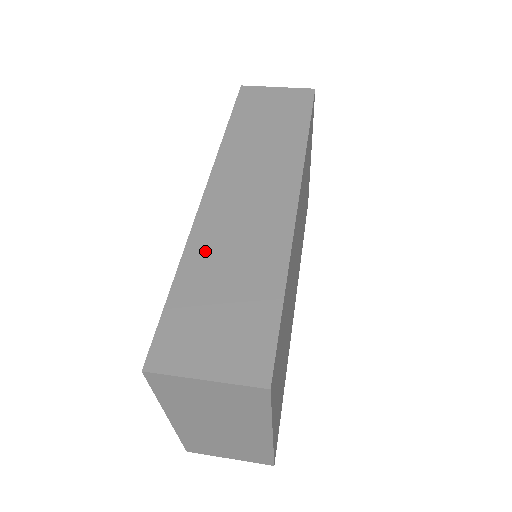
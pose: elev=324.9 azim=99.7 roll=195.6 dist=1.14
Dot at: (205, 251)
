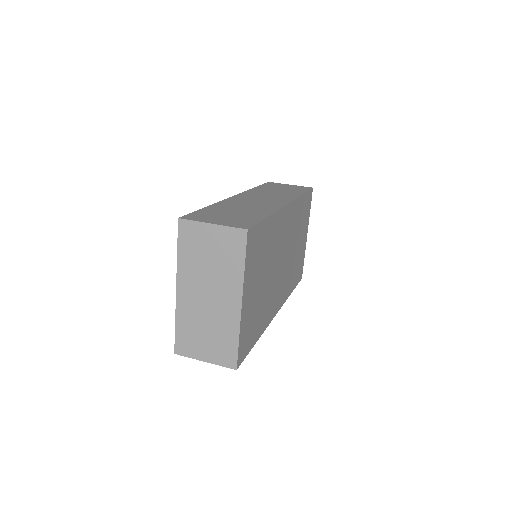
Dot at: (227, 205)
